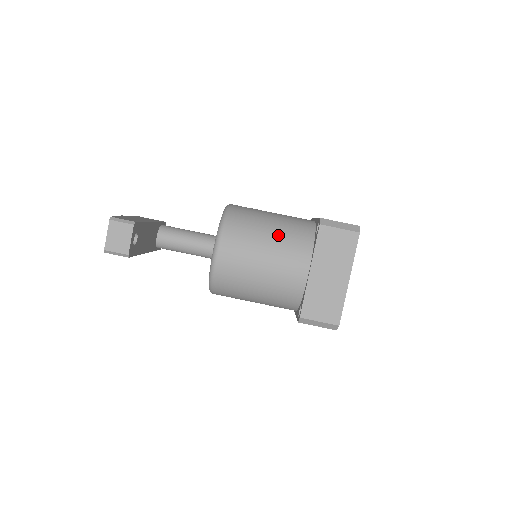
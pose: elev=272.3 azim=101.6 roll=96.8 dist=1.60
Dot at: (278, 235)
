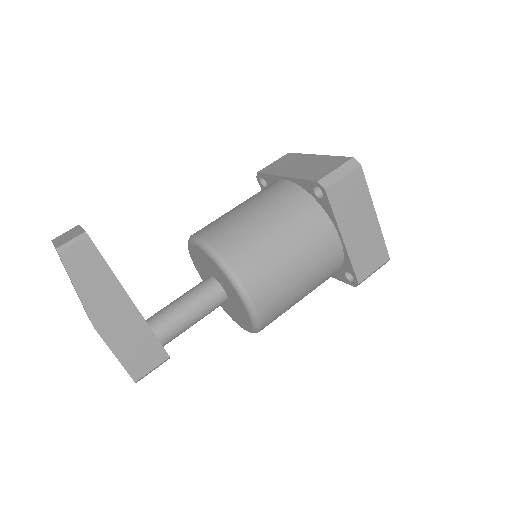
Dot at: occluded
